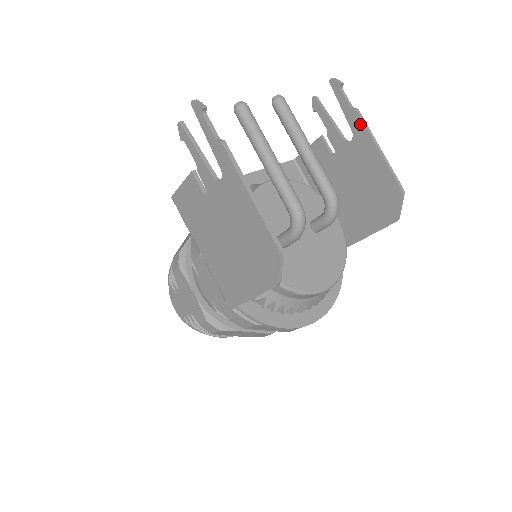
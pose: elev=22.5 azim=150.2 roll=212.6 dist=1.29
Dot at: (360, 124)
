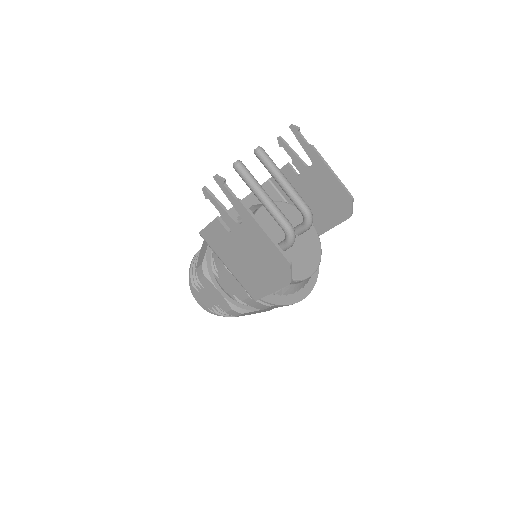
Dot at: (316, 155)
